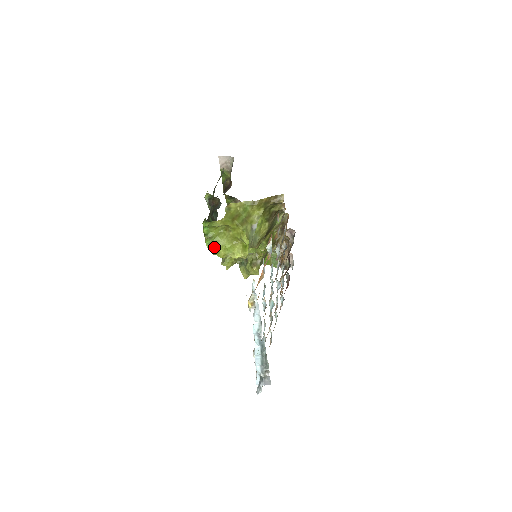
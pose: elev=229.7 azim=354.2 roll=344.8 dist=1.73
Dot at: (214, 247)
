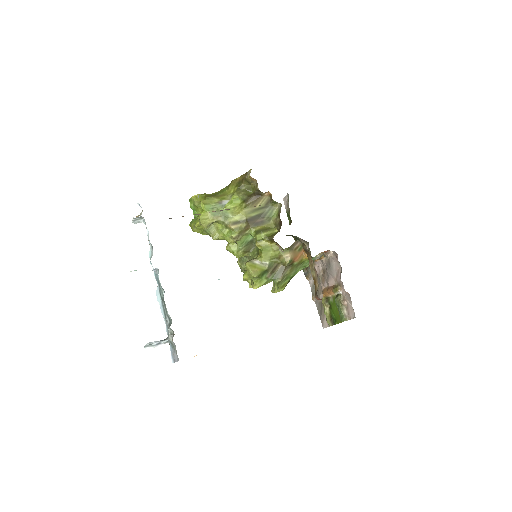
Dot at: occluded
